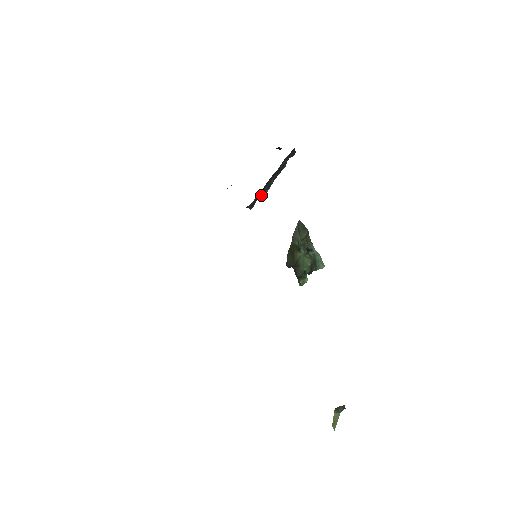
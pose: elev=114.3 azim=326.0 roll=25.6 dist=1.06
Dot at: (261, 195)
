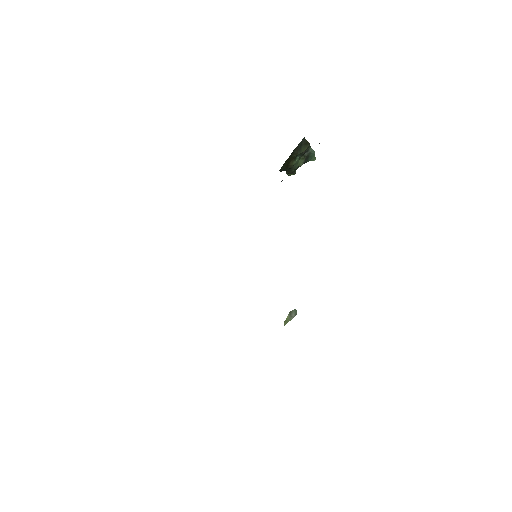
Dot at: occluded
